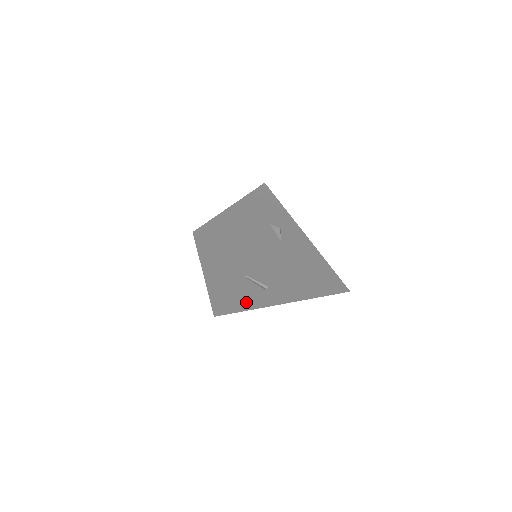
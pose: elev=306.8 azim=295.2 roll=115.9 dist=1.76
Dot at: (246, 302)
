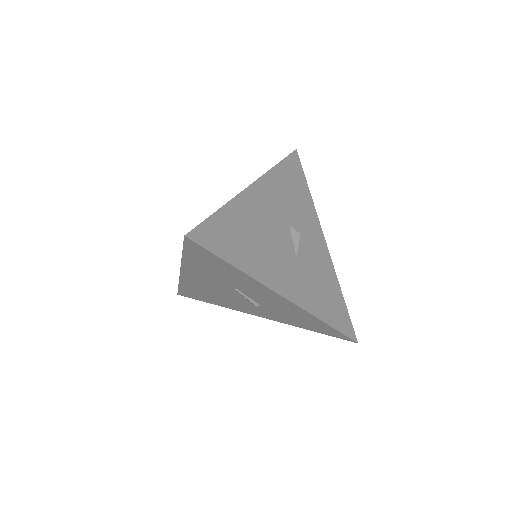
Dot at: (223, 302)
